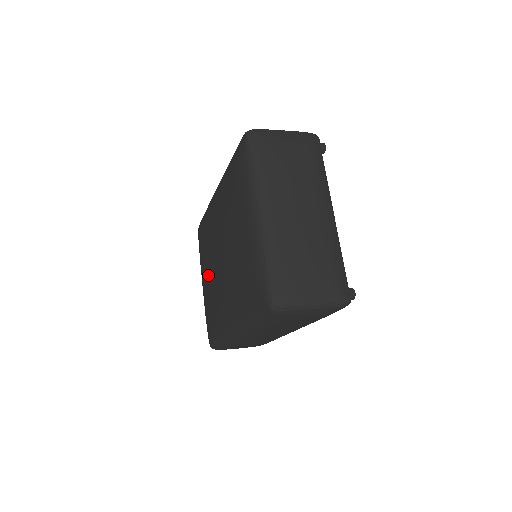
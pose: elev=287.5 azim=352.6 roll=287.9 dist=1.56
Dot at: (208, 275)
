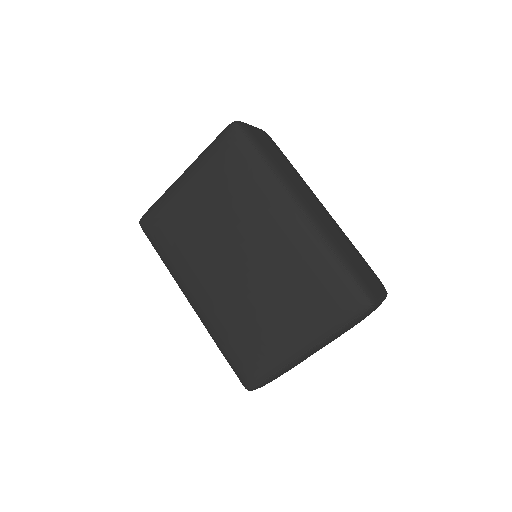
Dot at: (208, 227)
